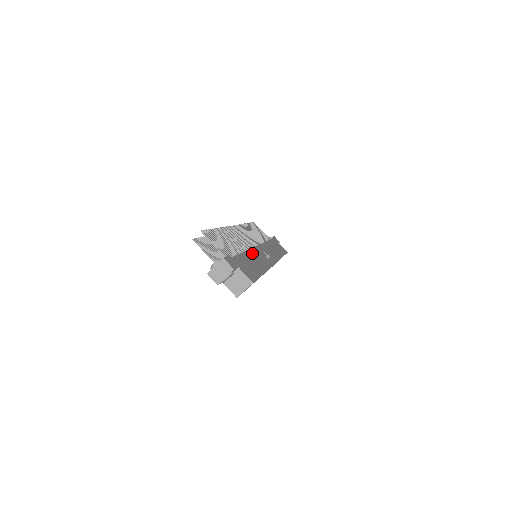
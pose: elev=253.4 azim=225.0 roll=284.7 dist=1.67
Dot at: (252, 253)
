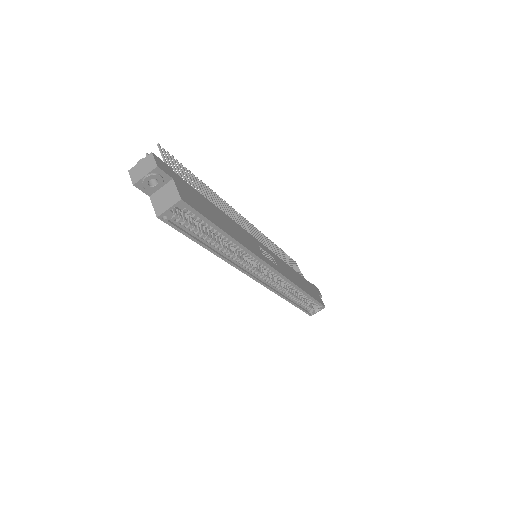
Dot at: (235, 224)
